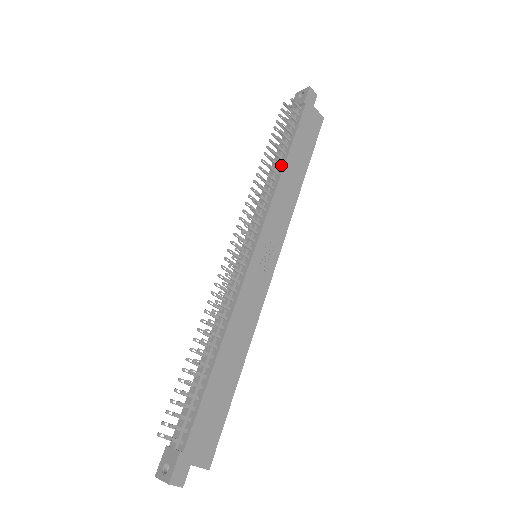
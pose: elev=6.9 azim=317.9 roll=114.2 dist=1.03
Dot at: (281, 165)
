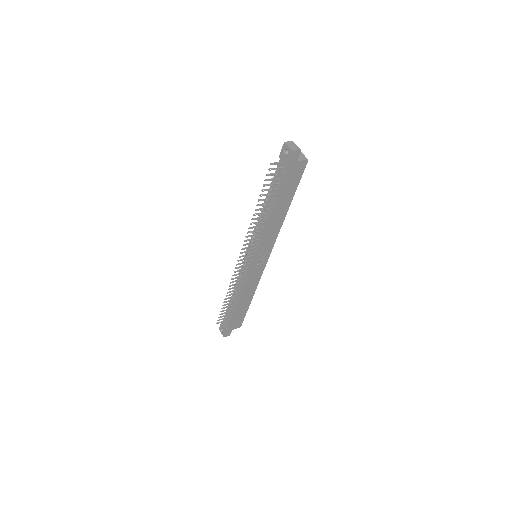
Dot at: (269, 212)
